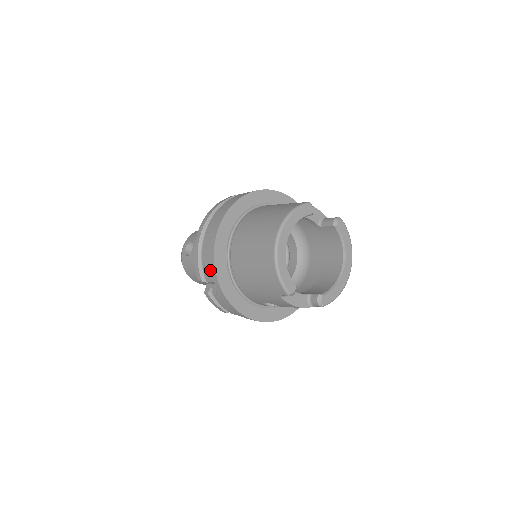
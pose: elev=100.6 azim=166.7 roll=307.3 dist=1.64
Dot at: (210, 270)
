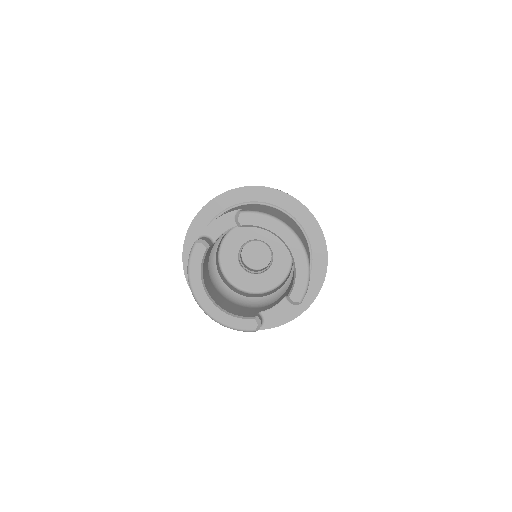
Dot at: occluded
